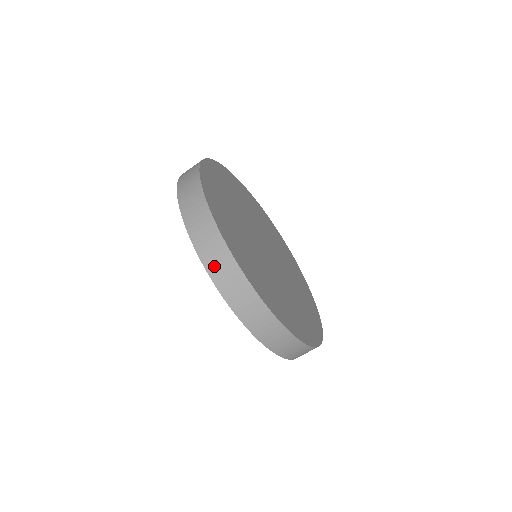
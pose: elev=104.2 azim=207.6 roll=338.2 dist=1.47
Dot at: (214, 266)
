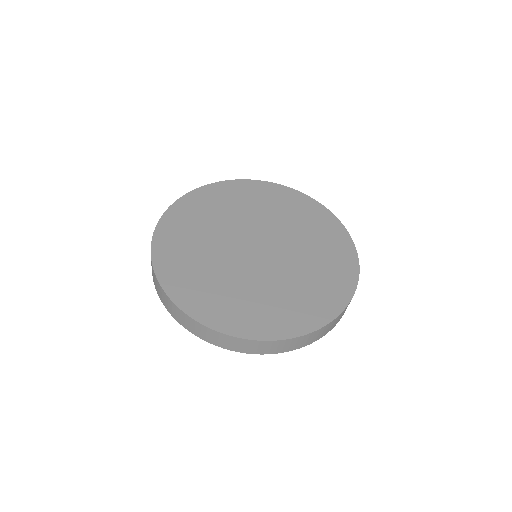
Dot at: (252, 350)
